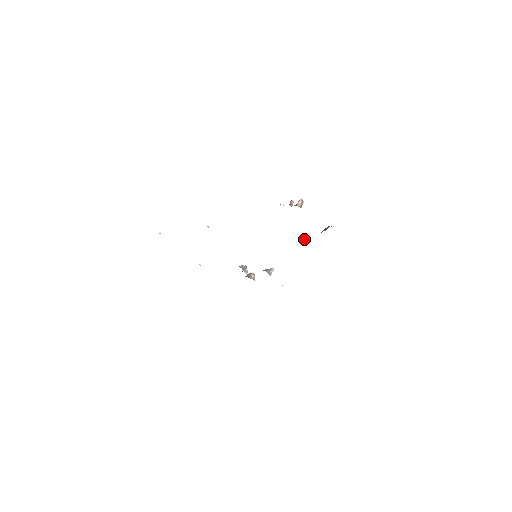
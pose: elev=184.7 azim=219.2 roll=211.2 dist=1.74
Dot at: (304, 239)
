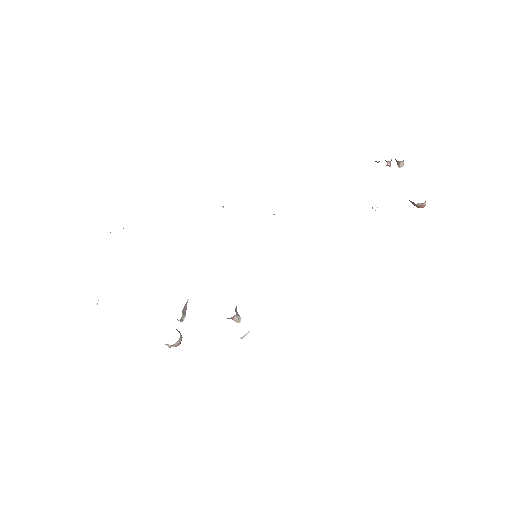
Dot at: occluded
